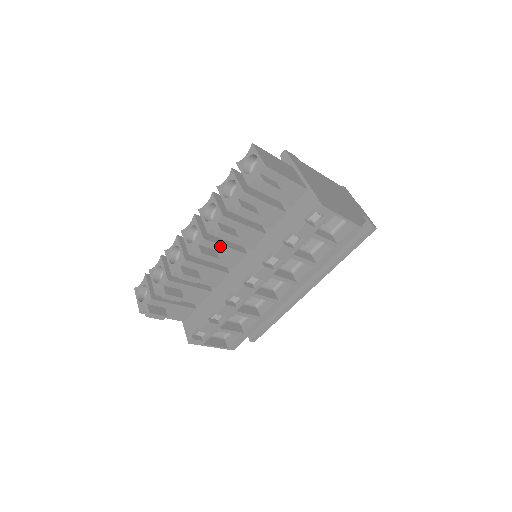
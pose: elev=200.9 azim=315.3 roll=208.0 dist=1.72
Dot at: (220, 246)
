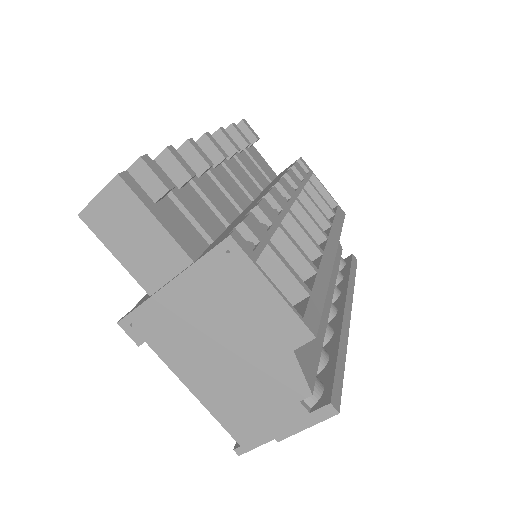
Dot at: (220, 166)
